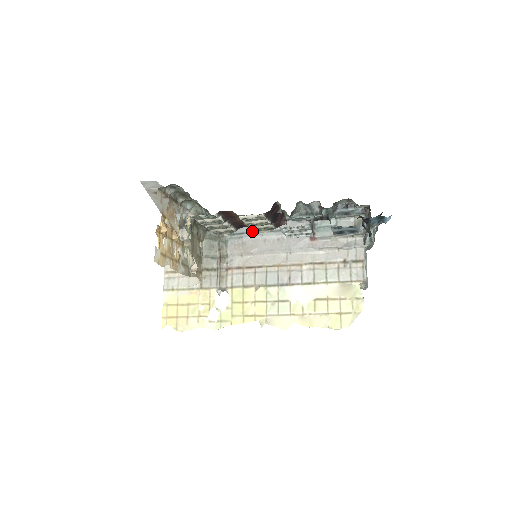
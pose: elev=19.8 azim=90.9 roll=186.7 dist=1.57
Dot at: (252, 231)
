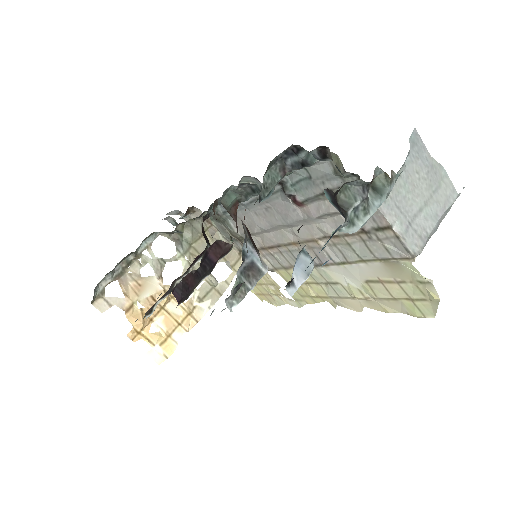
Dot at: occluded
